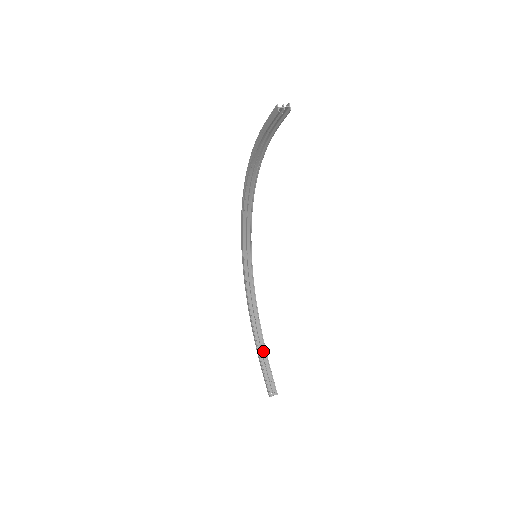
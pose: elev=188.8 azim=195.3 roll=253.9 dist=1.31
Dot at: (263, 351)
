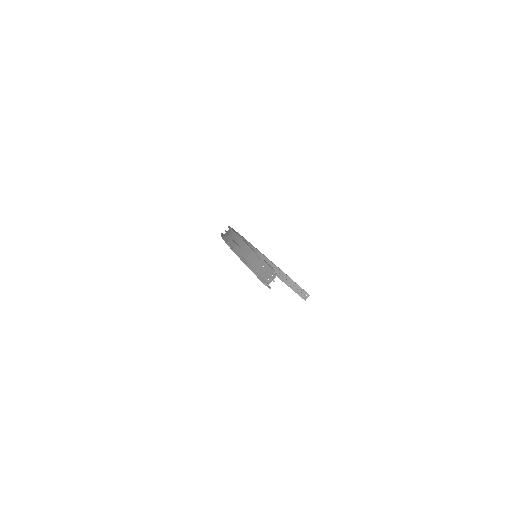
Dot at: (285, 276)
